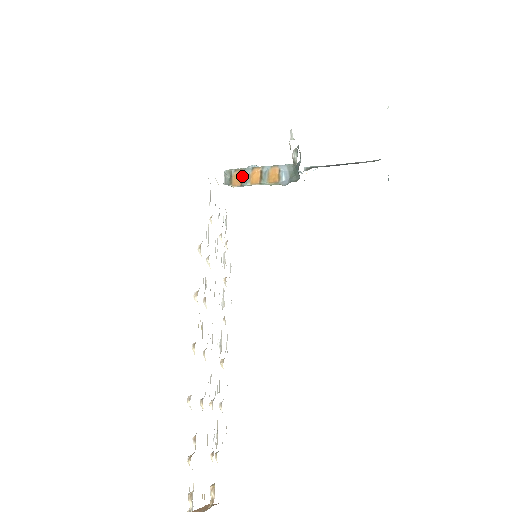
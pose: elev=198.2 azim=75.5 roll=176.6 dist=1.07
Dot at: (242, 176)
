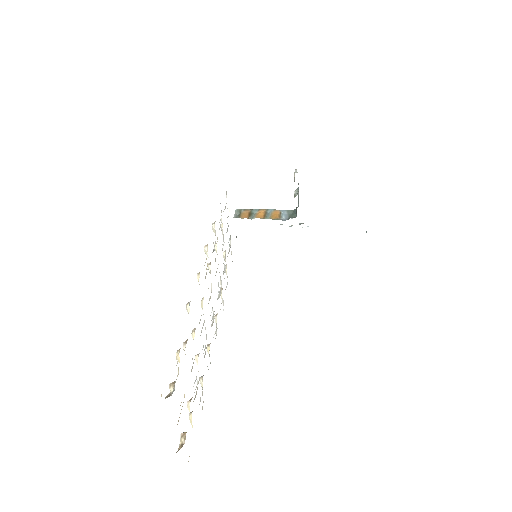
Dot at: (250, 213)
